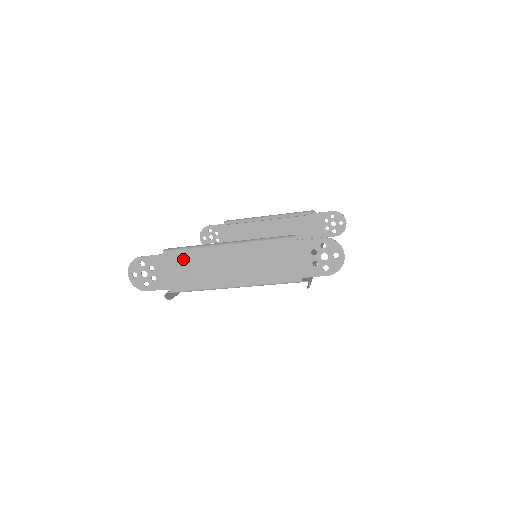
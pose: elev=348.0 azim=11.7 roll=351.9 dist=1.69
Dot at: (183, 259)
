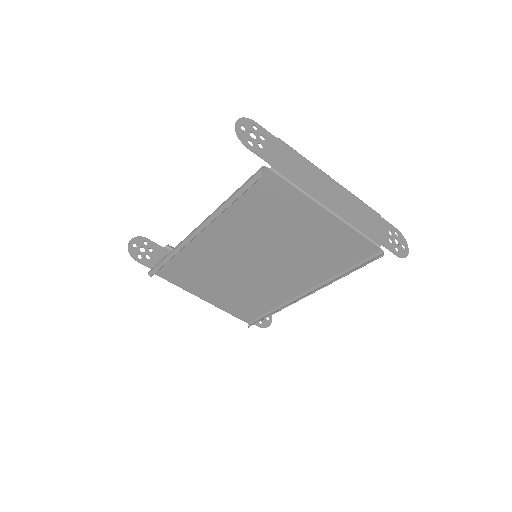
Dot at: (294, 156)
